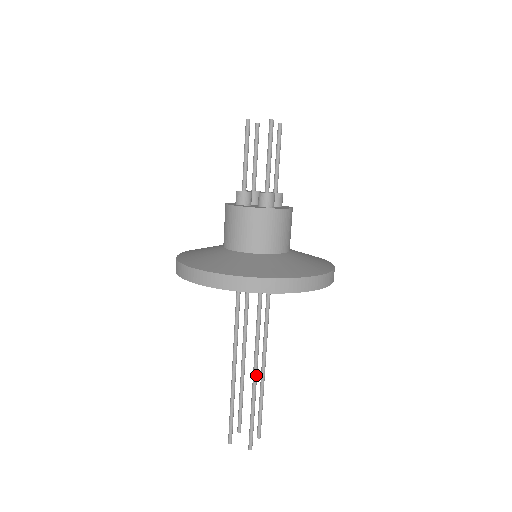
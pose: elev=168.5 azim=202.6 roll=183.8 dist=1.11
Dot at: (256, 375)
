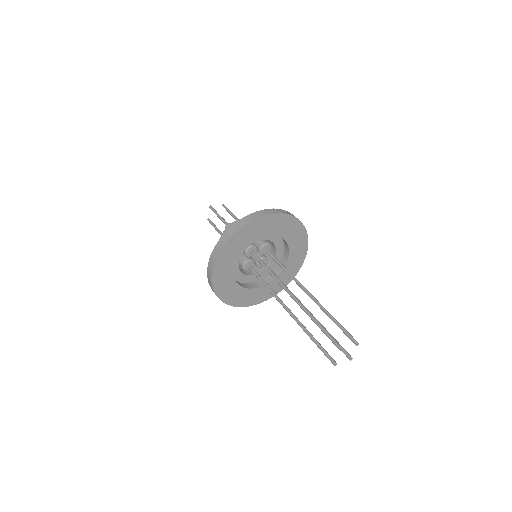
Dot at: (298, 302)
